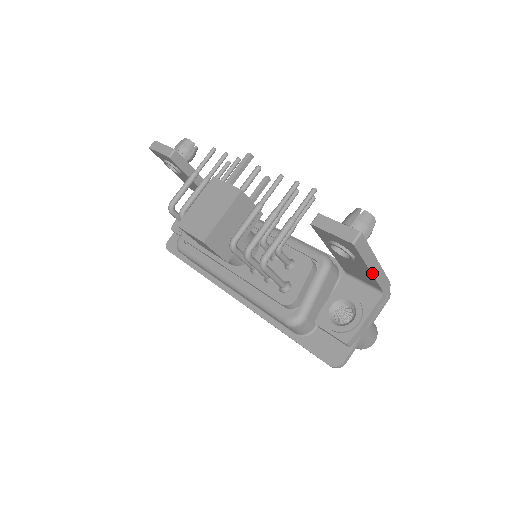
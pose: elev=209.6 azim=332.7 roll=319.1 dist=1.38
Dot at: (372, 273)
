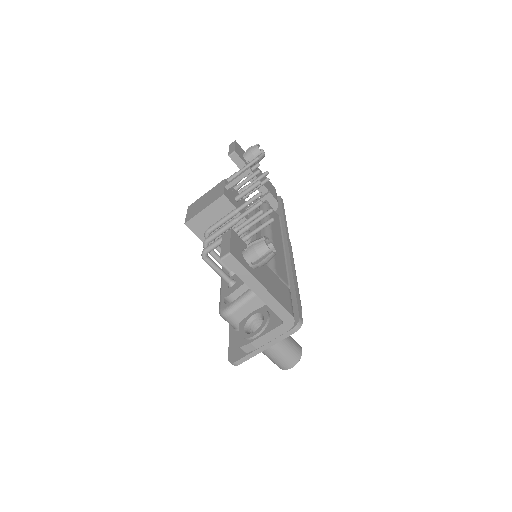
Dot at: (258, 296)
